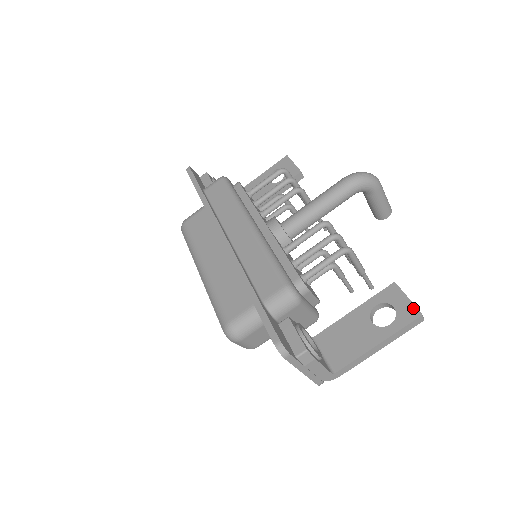
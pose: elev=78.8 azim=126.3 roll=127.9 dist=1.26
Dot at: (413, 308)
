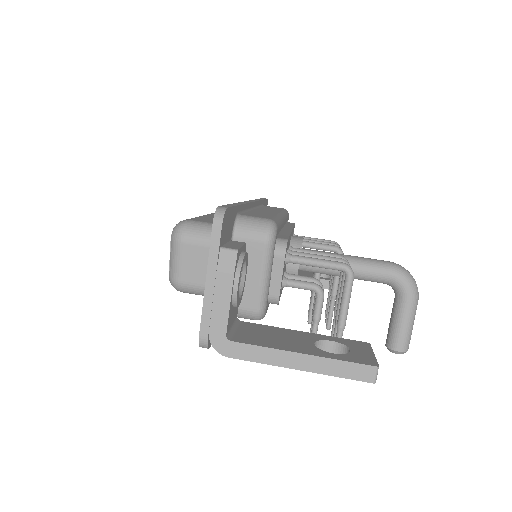
Dot at: (373, 359)
